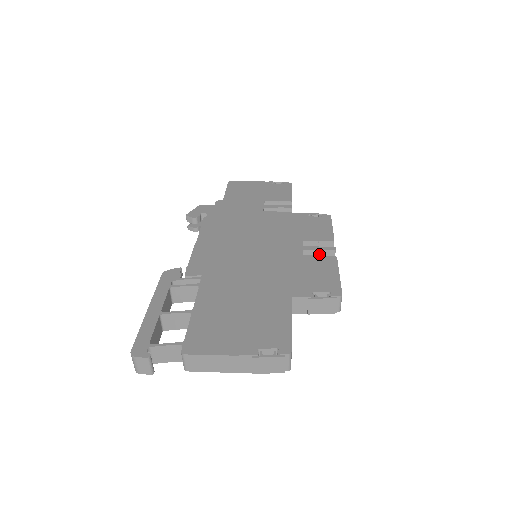
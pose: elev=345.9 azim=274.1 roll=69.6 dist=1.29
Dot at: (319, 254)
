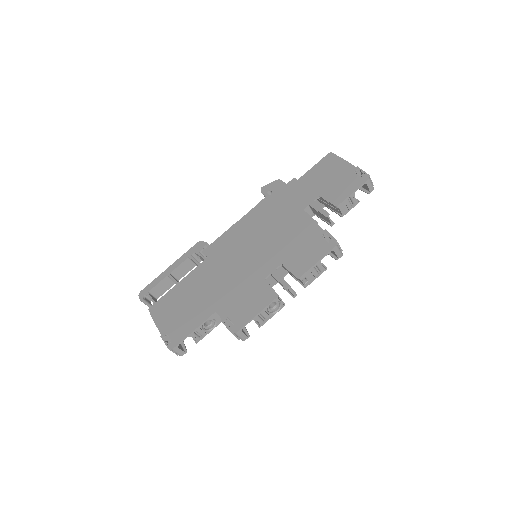
Dot at: occluded
